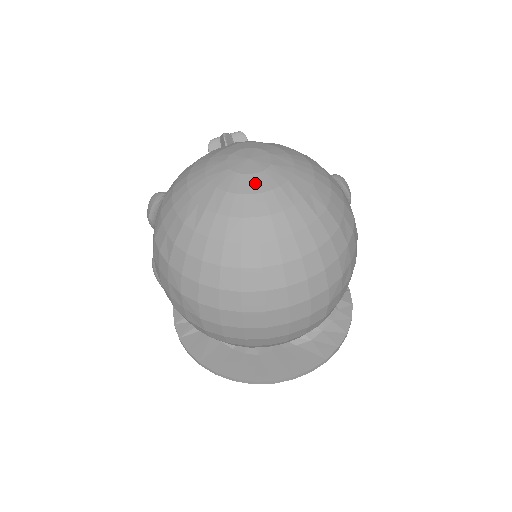
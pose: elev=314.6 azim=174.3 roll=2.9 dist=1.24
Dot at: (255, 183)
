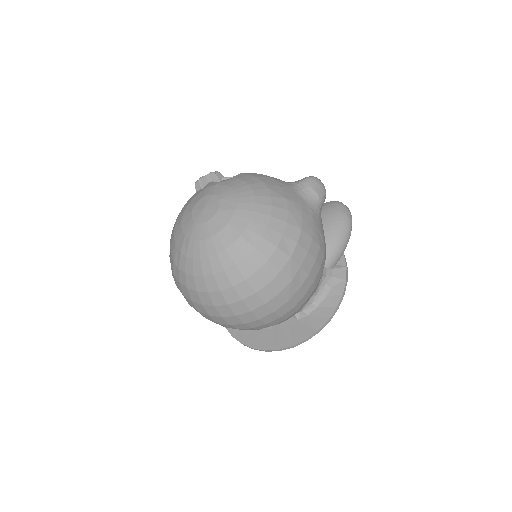
Dot at: (206, 230)
